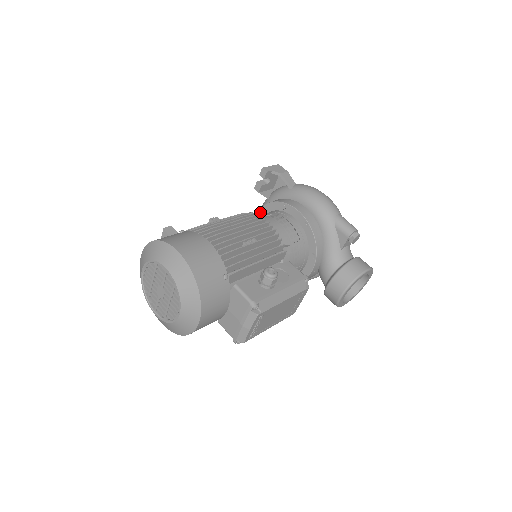
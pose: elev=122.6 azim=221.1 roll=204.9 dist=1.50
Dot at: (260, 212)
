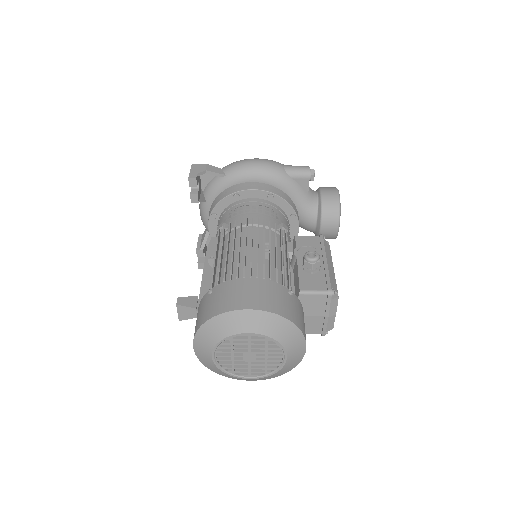
Dot at: (213, 218)
